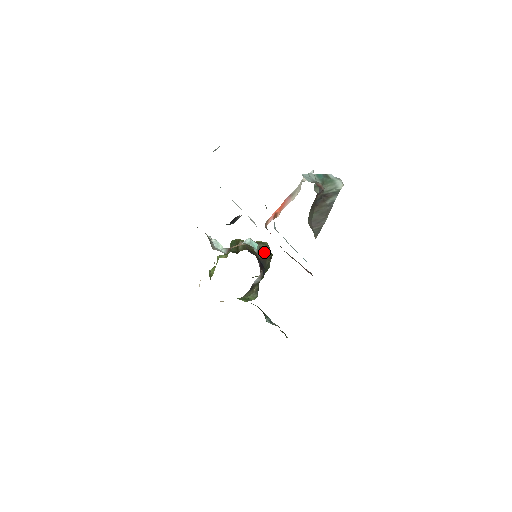
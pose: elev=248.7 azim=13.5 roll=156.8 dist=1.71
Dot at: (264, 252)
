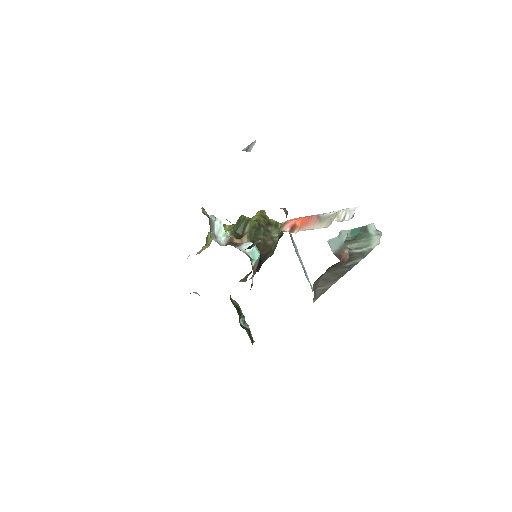
Dot at: (270, 243)
